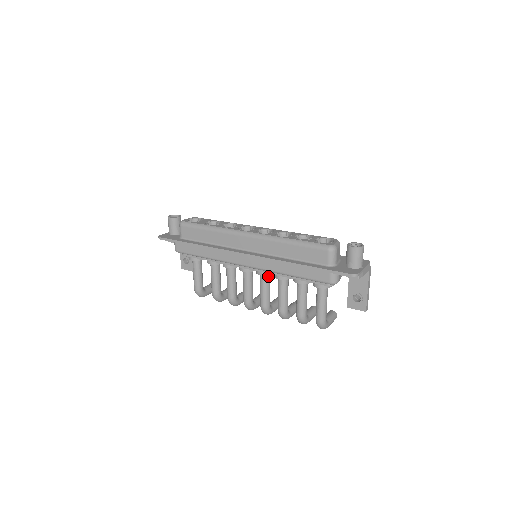
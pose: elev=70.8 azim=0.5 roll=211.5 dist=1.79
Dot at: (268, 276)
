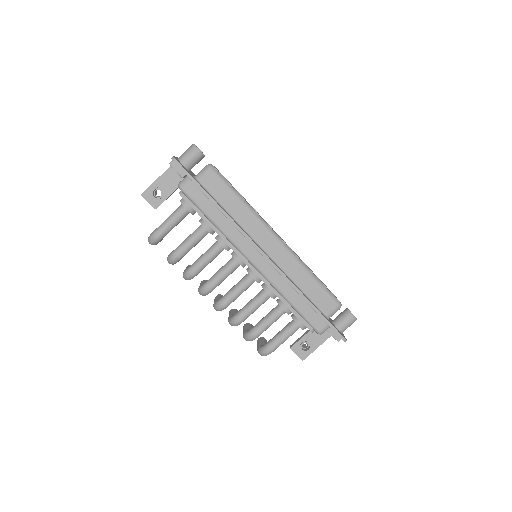
Dot at: occluded
